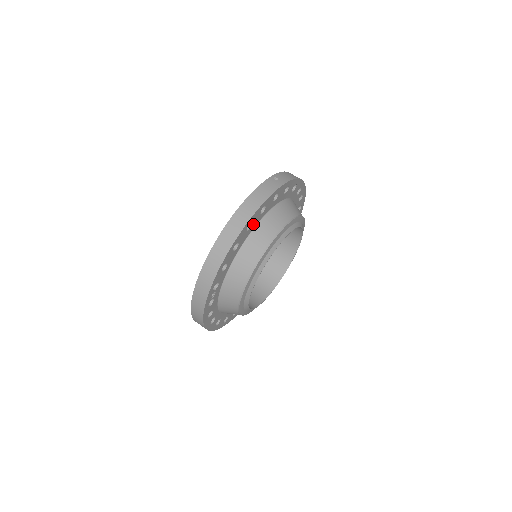
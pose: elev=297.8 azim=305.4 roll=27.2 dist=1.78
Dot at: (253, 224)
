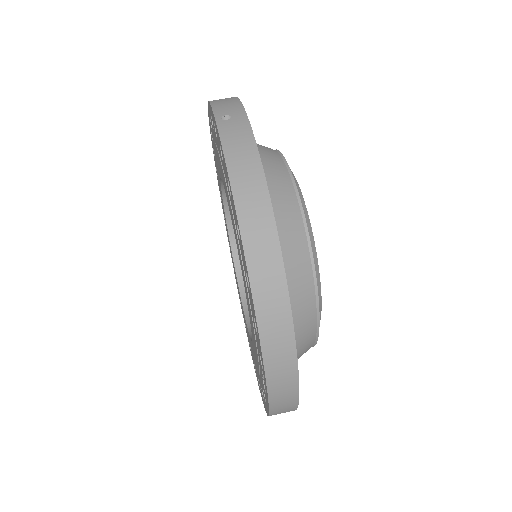
Dot at: occluded
